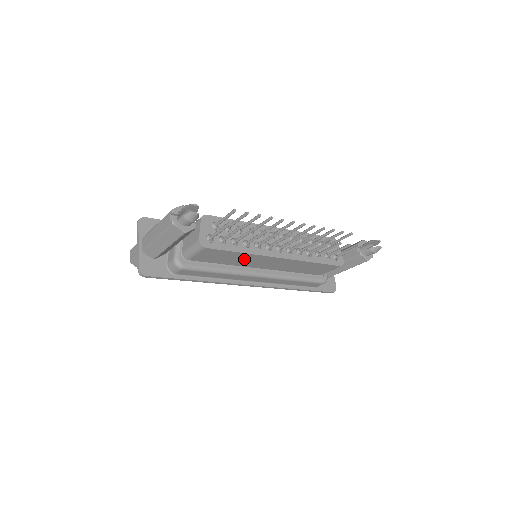
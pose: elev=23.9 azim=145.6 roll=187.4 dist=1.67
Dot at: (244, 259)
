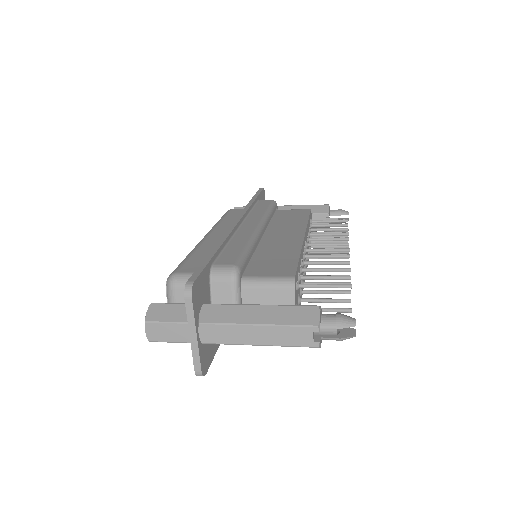
Dot at: occluded
